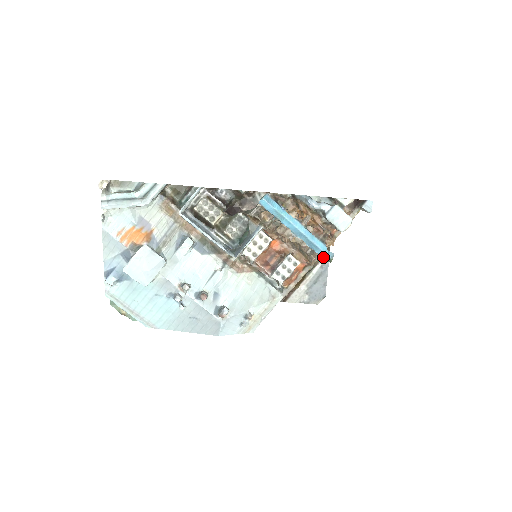
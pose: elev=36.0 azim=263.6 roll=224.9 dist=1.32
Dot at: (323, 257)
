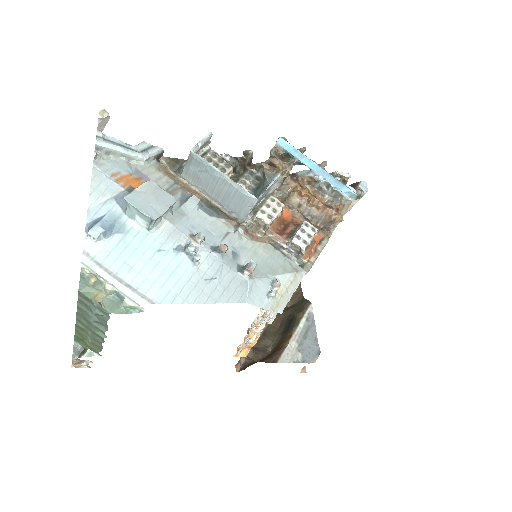
Dot at: (350, 196)
